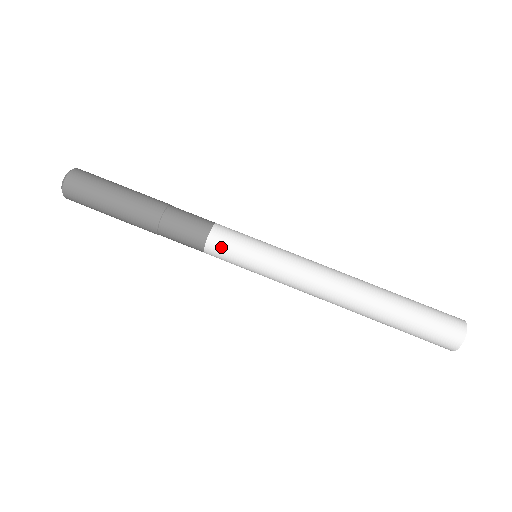
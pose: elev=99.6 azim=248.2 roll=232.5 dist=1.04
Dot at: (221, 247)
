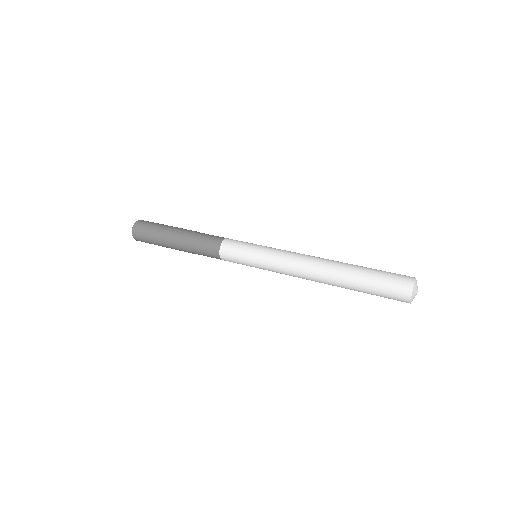
Dot at: (235, 241)
